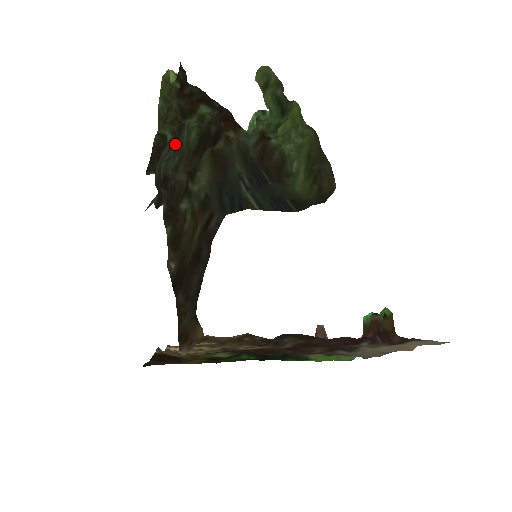
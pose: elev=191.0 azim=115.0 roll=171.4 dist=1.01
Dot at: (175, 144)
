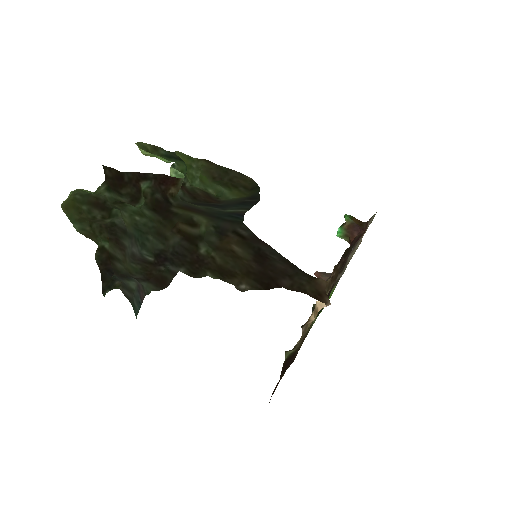
Dot at: (123, 242)
